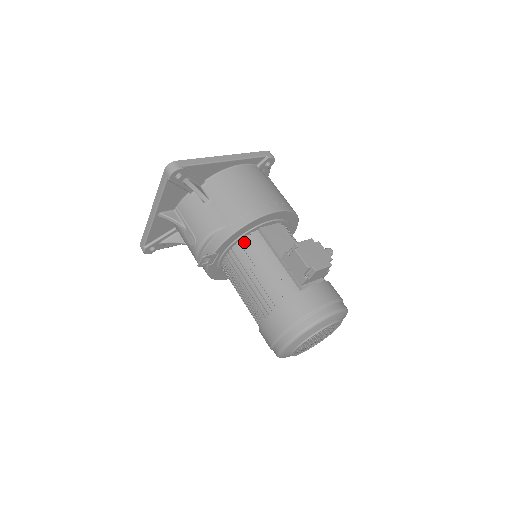
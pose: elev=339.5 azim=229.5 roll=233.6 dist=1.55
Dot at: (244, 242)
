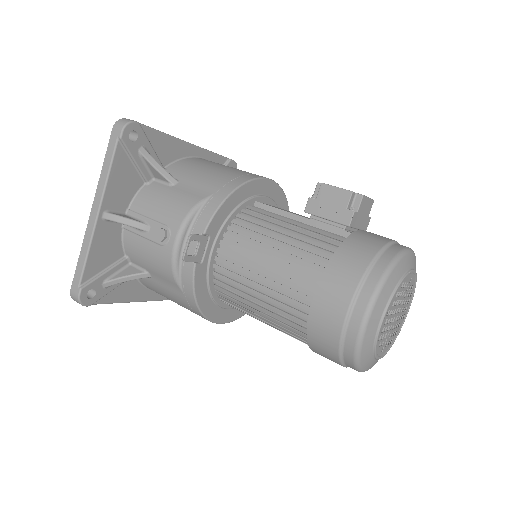
Dot at: (242, 216)
